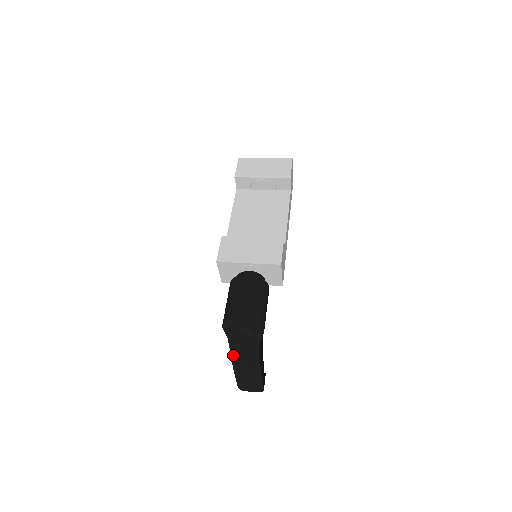
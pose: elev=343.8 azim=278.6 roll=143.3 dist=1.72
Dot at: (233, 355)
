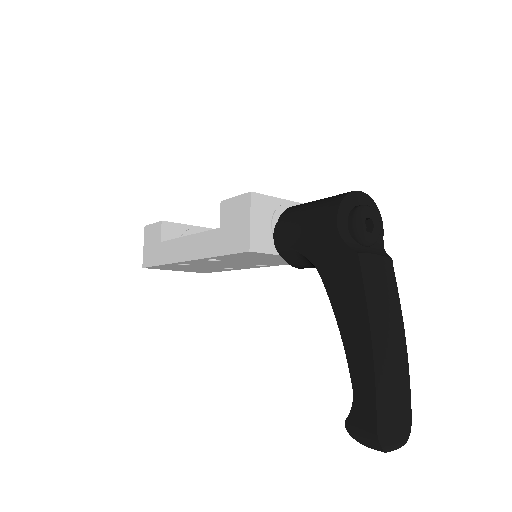
Dot at: (365, 284)
